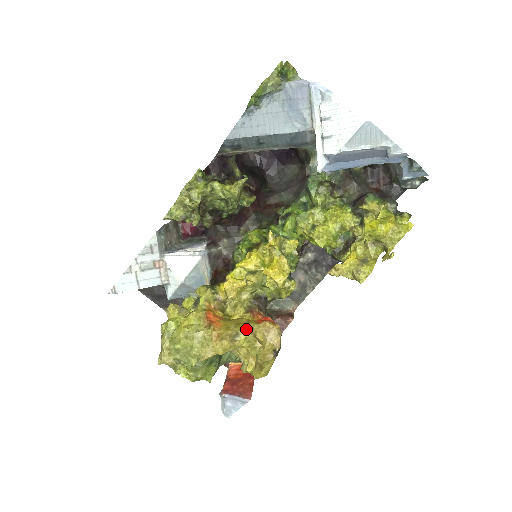
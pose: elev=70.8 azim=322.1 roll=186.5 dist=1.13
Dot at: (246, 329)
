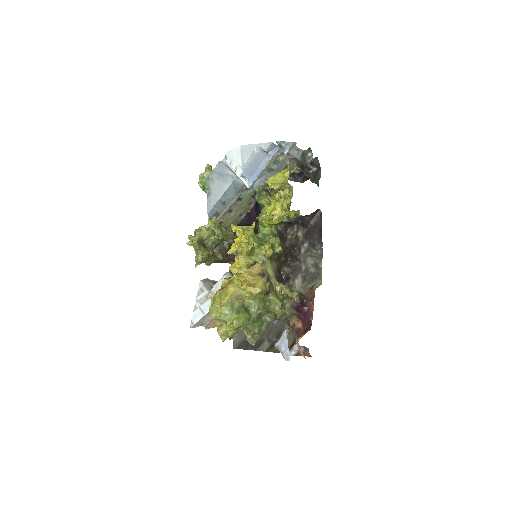
Dot at: occluded
